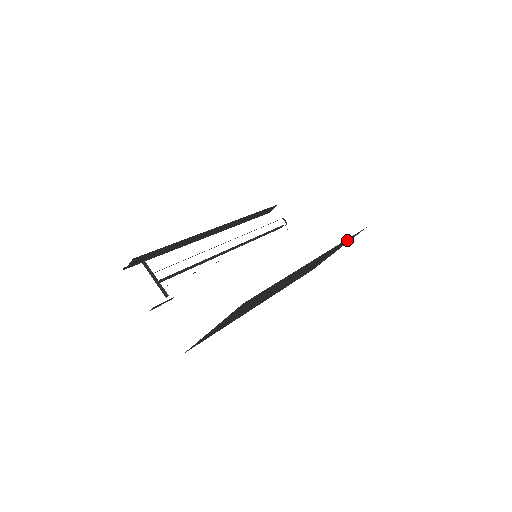
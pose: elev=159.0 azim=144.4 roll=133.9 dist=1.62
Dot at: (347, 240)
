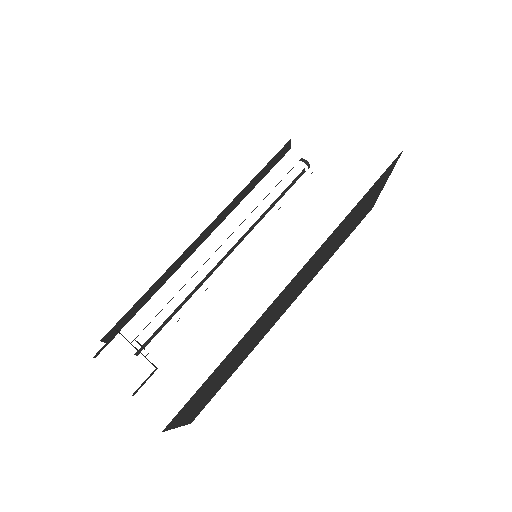
Dot at: (370, 191)
